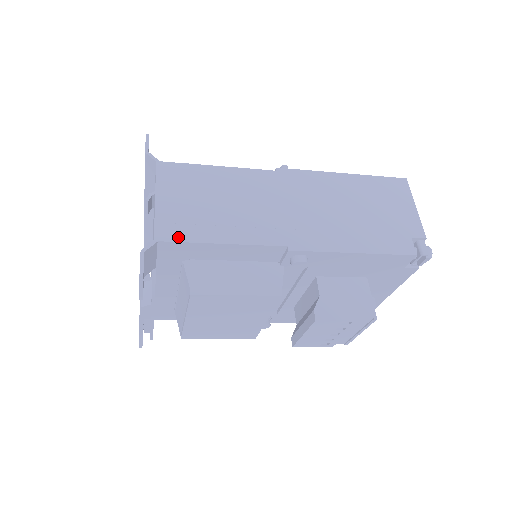
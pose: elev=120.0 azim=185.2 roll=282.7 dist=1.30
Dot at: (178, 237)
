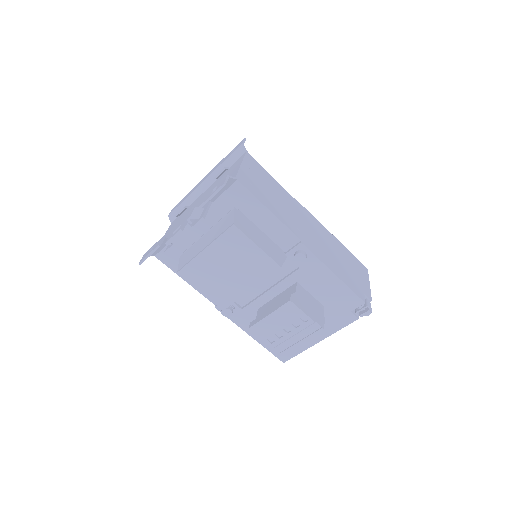
Dot at: (248, 187)
